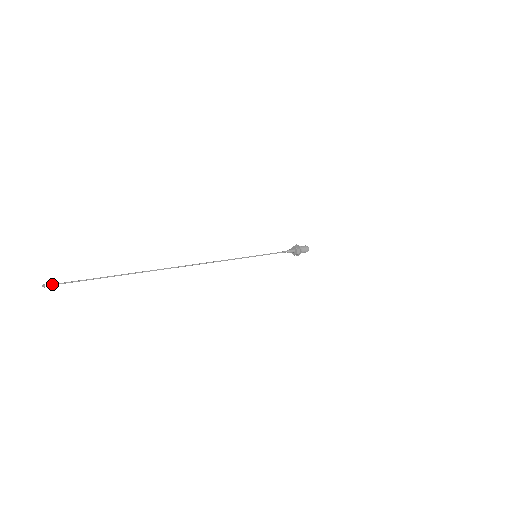
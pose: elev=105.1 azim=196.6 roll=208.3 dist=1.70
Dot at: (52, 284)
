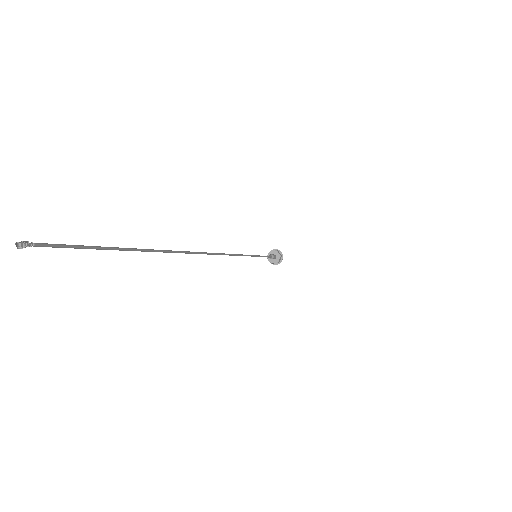
Dot at: (39, 243)
